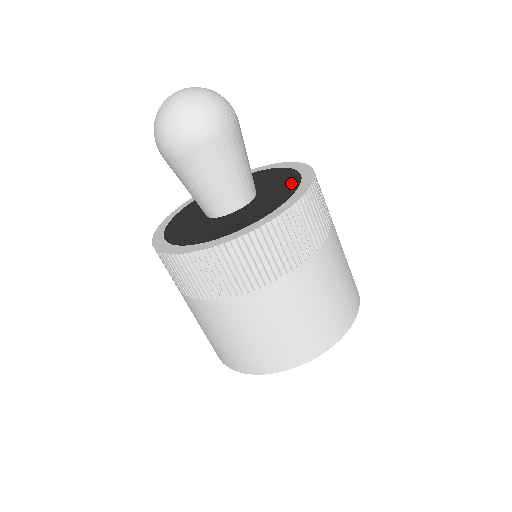
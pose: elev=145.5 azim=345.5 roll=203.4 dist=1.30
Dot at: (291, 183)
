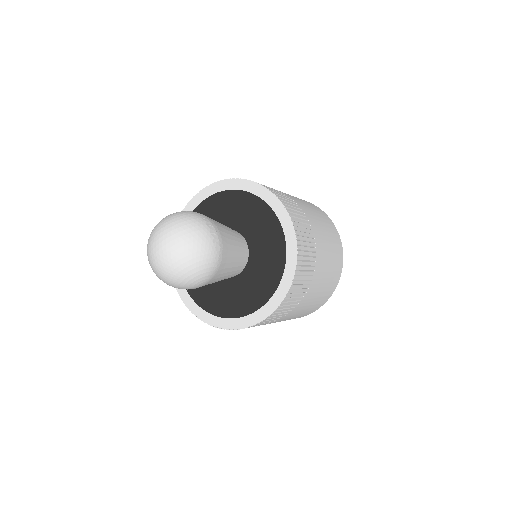
Dot at: (268, 218)
